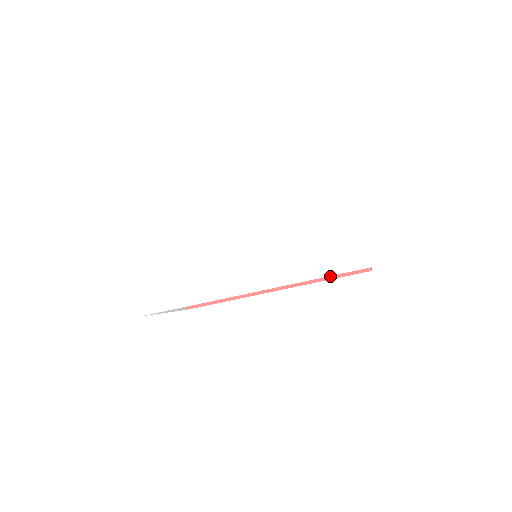
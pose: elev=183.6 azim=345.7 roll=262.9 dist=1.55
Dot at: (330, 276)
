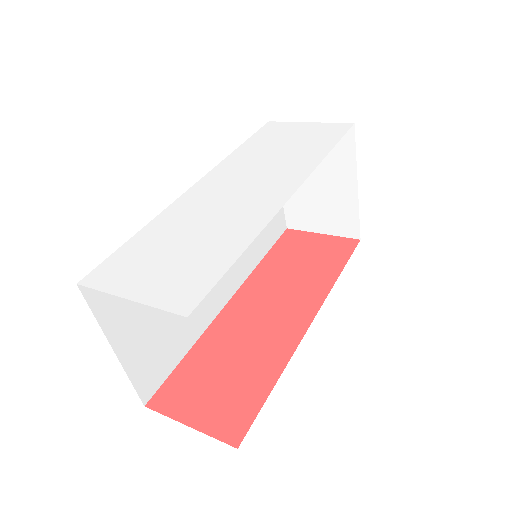
Dot at: (339, 269)
